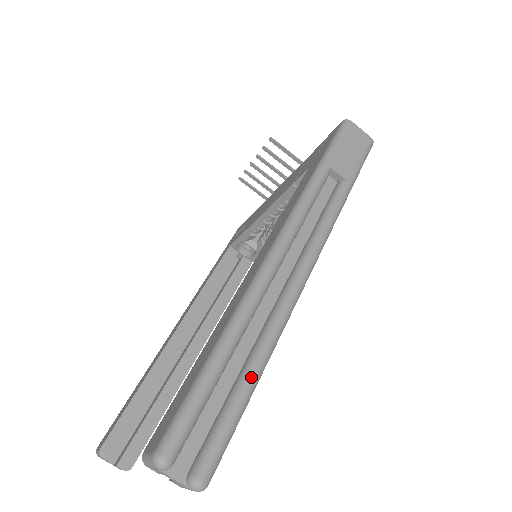
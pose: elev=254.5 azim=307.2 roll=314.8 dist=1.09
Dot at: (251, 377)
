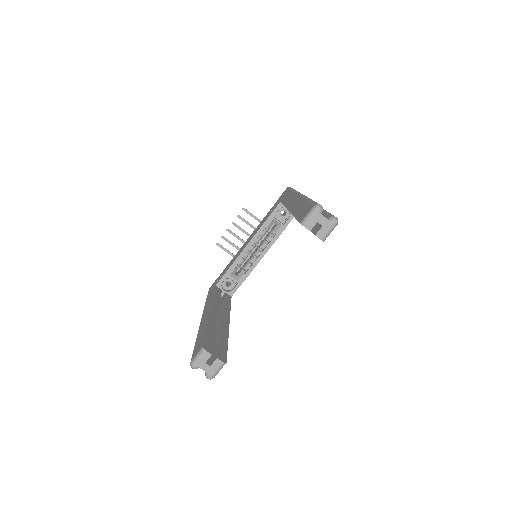
Dot at: occluded
